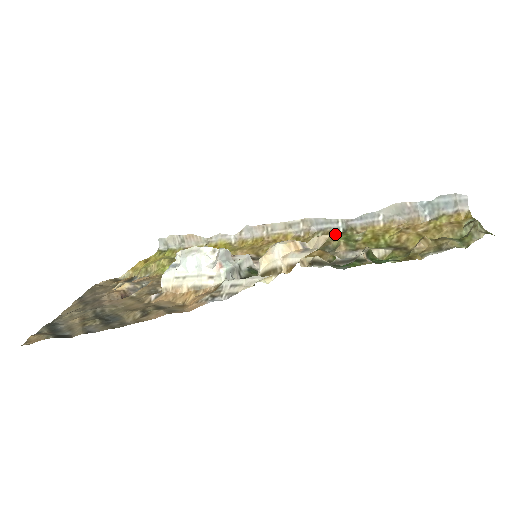
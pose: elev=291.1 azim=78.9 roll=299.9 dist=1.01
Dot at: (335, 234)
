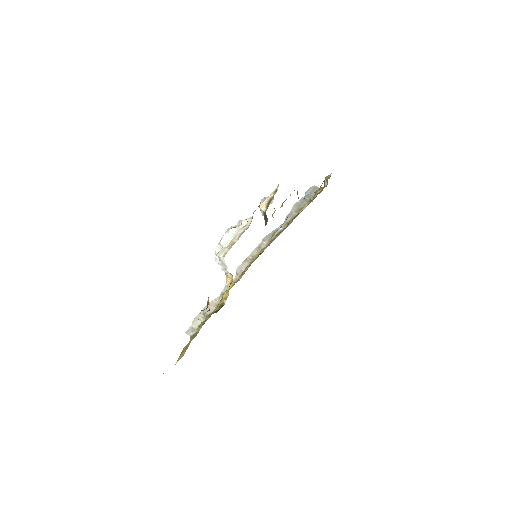
Dot at: occluded
